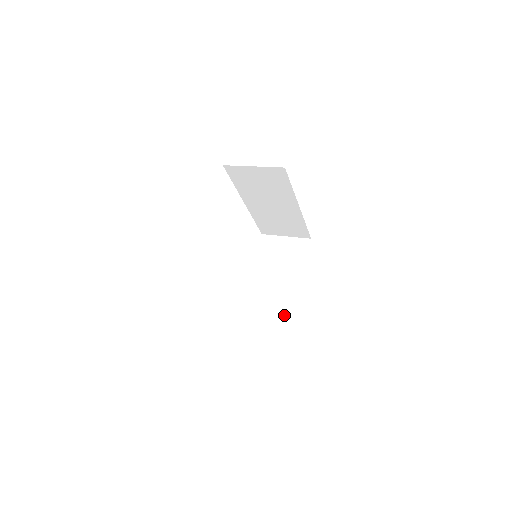
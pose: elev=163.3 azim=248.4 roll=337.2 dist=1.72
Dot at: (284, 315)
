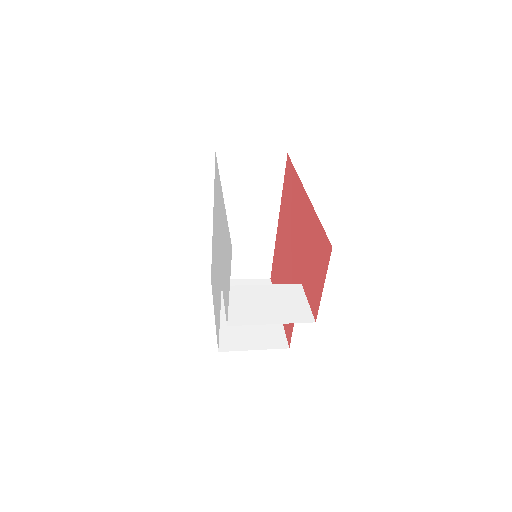
Dot at: (277, 348)
